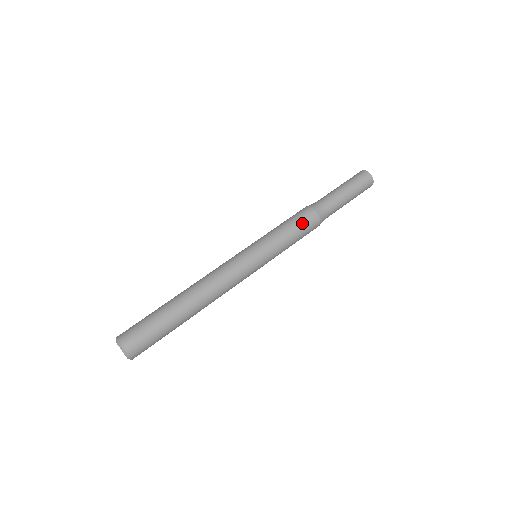
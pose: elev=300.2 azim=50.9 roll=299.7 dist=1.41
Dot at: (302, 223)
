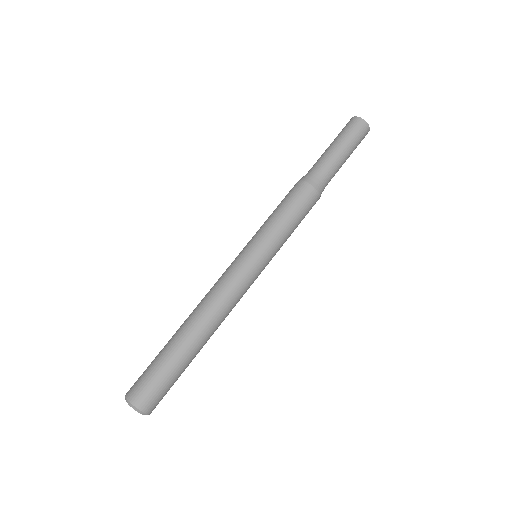
Dot at: (301, 205)
